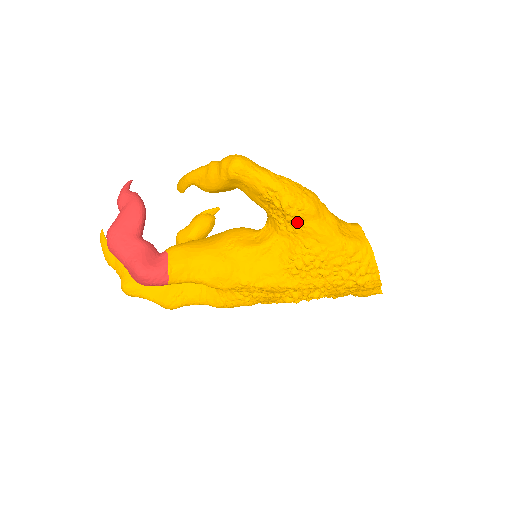
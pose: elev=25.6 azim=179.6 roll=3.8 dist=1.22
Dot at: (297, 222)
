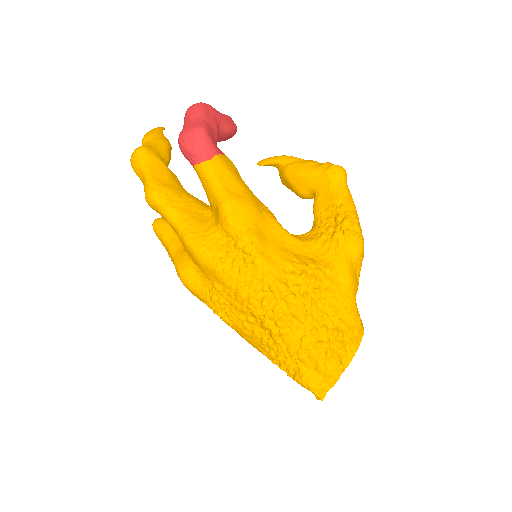
Dot at: (341, 243)
